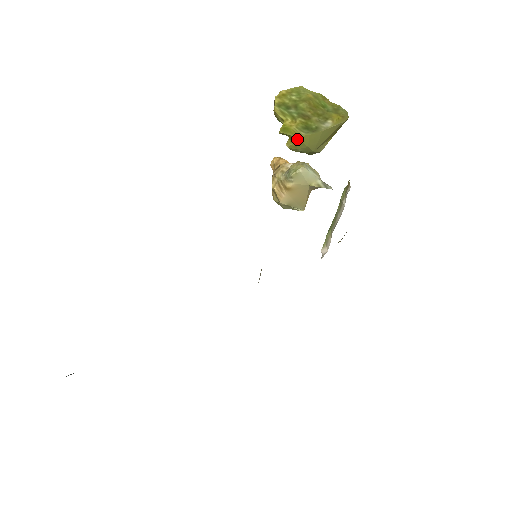
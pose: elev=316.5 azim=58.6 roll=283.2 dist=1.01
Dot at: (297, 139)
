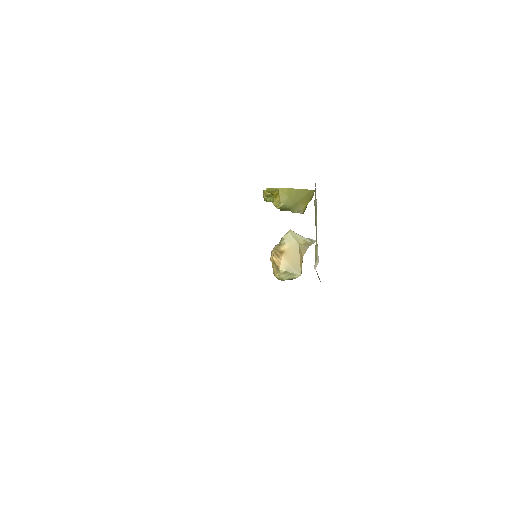
Dot at: (278, 191)
